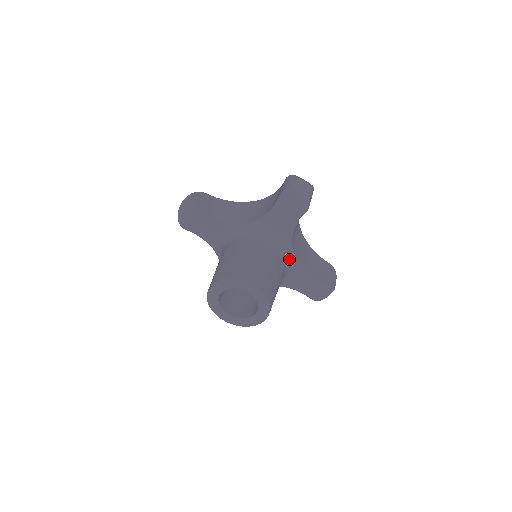
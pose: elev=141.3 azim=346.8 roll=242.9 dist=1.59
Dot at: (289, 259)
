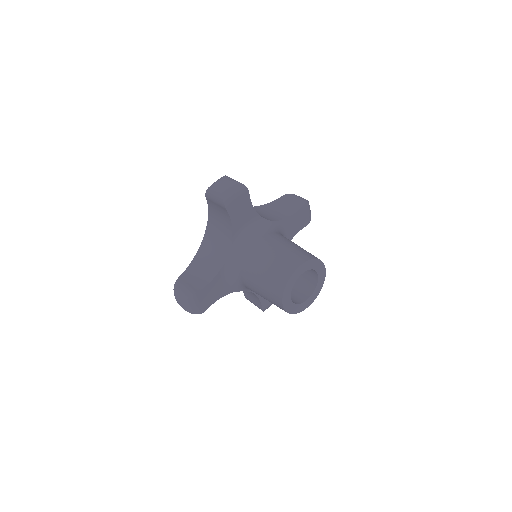
Dot at: occluded
